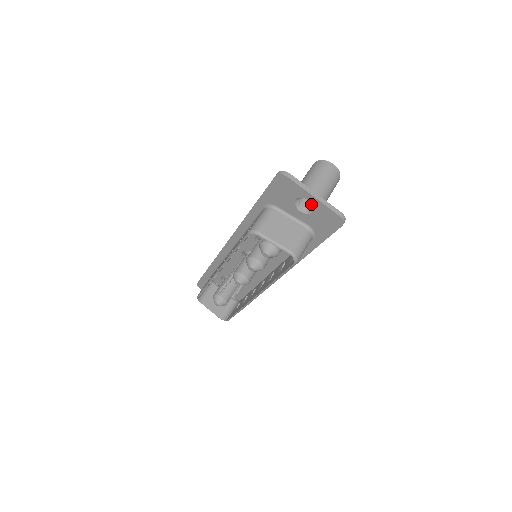
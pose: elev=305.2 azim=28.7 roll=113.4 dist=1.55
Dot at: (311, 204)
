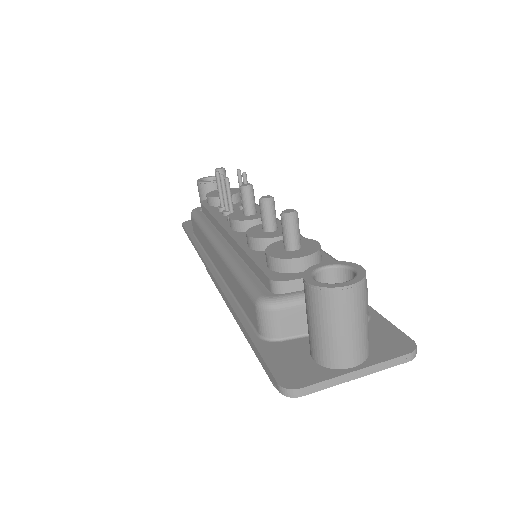
Dot at: occluded
